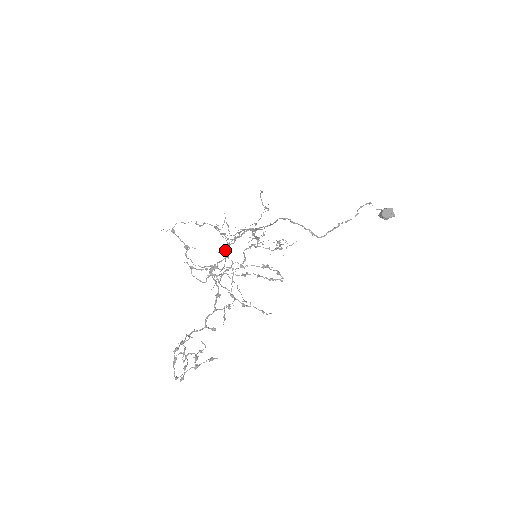
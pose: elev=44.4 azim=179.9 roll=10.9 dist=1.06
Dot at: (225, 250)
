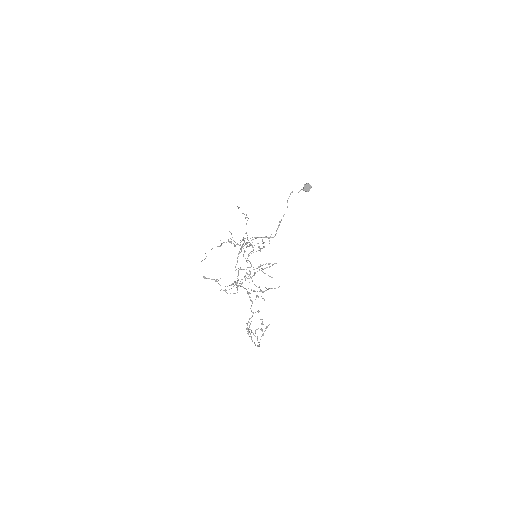
Dot at: (236, 269)
